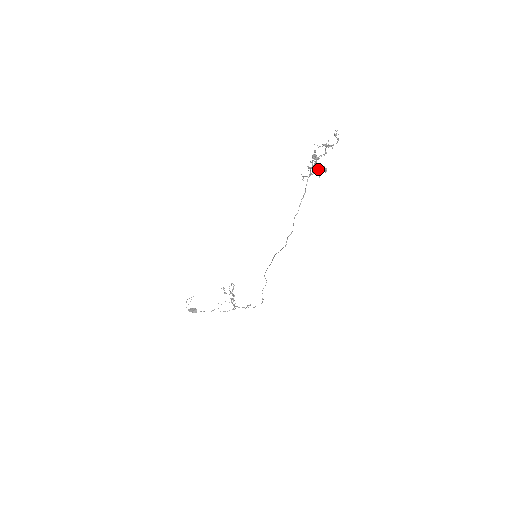
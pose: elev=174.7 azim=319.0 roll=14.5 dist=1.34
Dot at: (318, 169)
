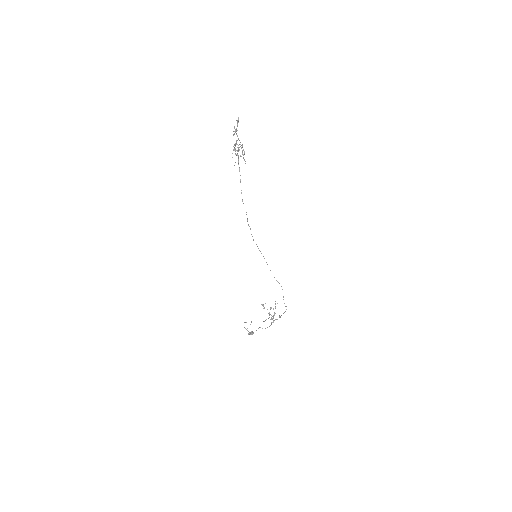
Dot at: occluded
